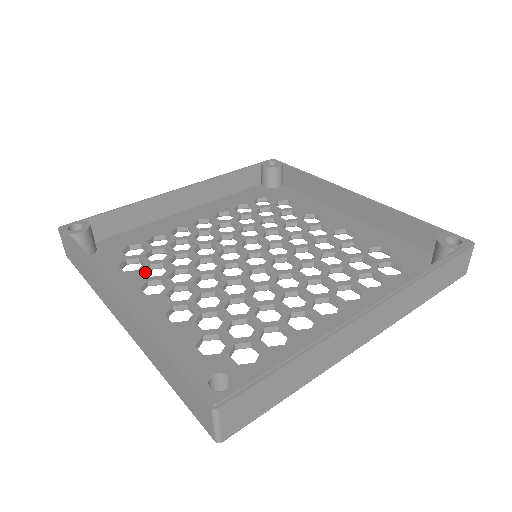
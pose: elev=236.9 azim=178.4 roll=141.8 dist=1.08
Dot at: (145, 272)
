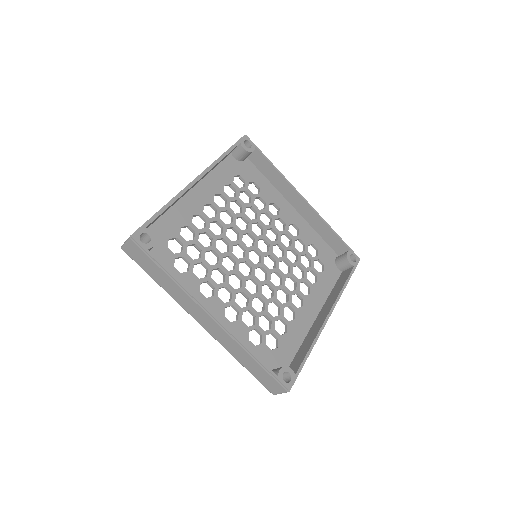
Dot at: (192, 270)
